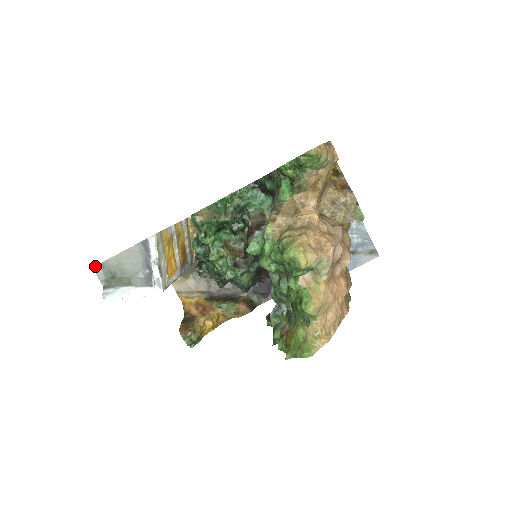
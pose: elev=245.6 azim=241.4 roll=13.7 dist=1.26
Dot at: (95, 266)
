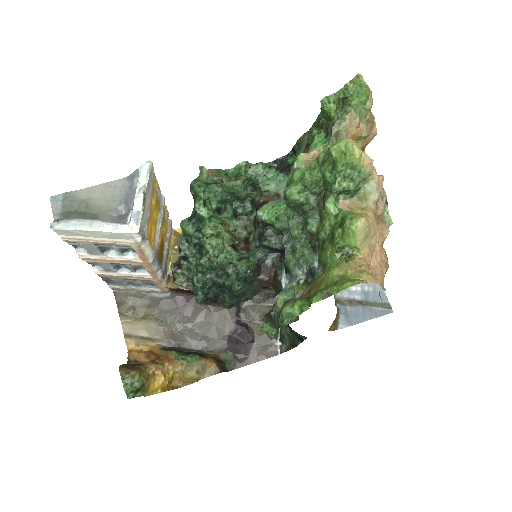
Dot at: (54, 196)
